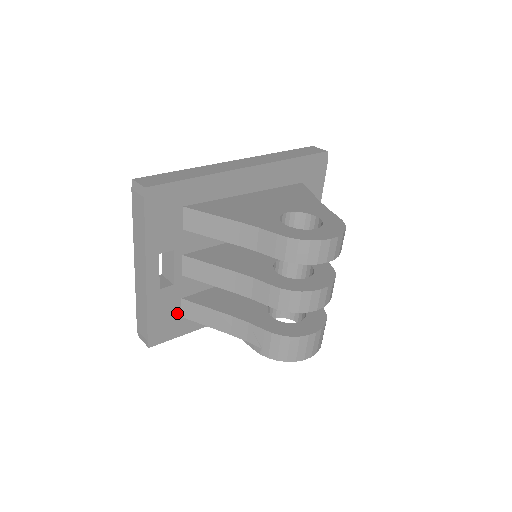
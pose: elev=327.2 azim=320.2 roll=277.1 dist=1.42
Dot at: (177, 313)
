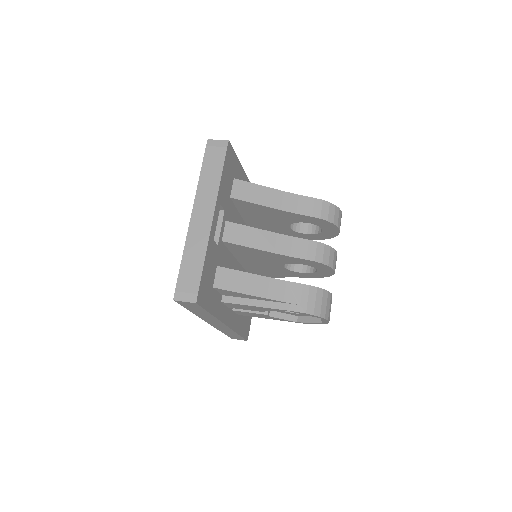
Dot at: (212, 280)
